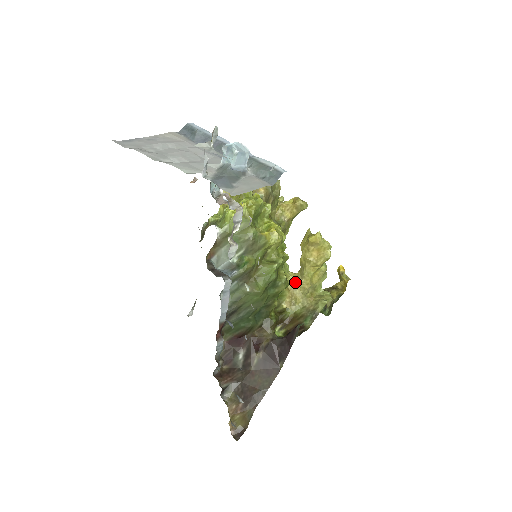
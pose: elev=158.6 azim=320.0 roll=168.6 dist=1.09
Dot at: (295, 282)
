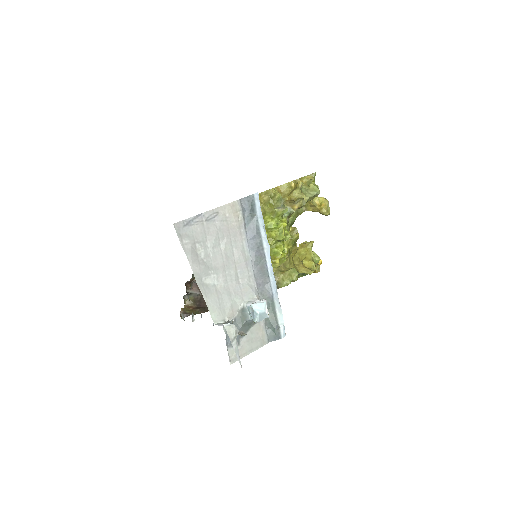
Dot at: occluded
